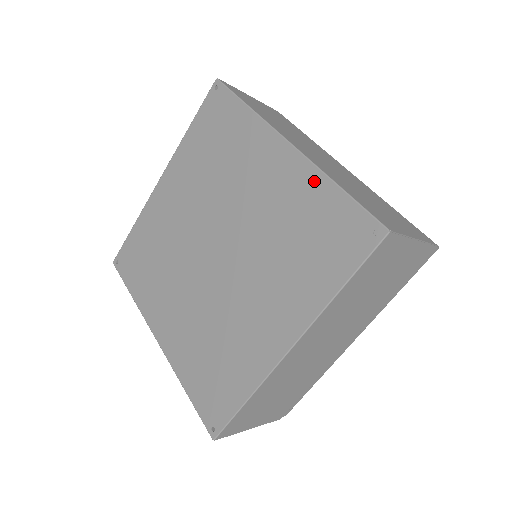
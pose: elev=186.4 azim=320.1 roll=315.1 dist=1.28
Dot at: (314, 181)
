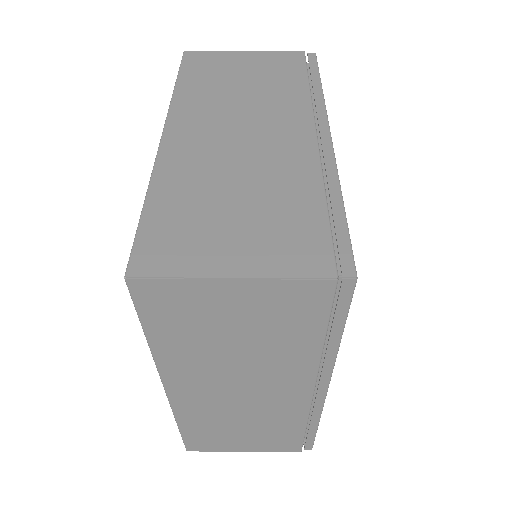
Dot at: occluded
